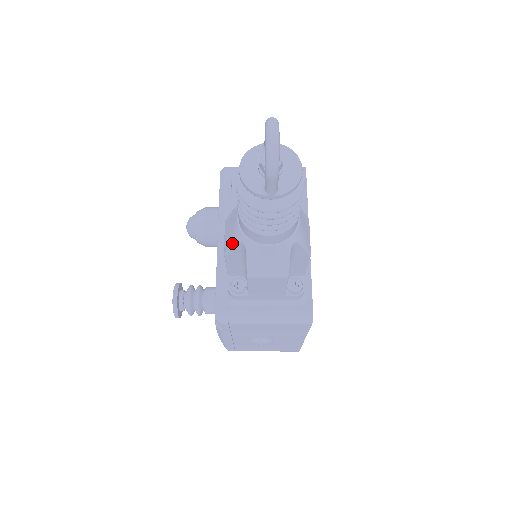
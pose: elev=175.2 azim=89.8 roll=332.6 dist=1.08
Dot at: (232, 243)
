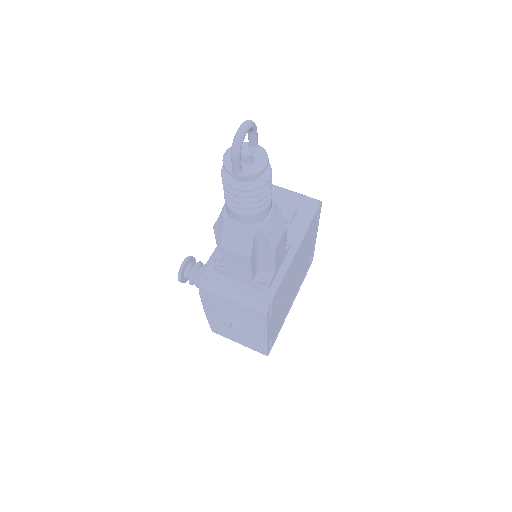
Dot at: (218, 217)
